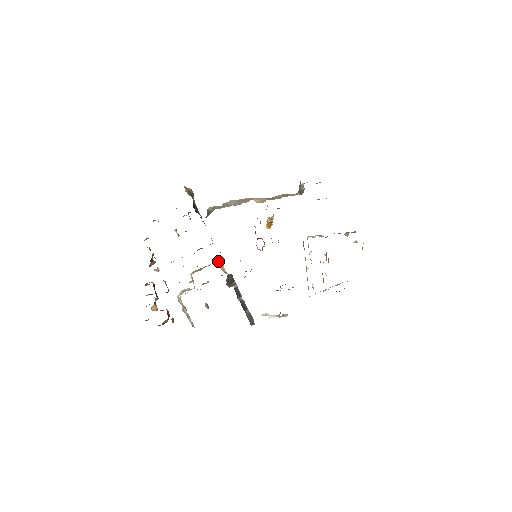
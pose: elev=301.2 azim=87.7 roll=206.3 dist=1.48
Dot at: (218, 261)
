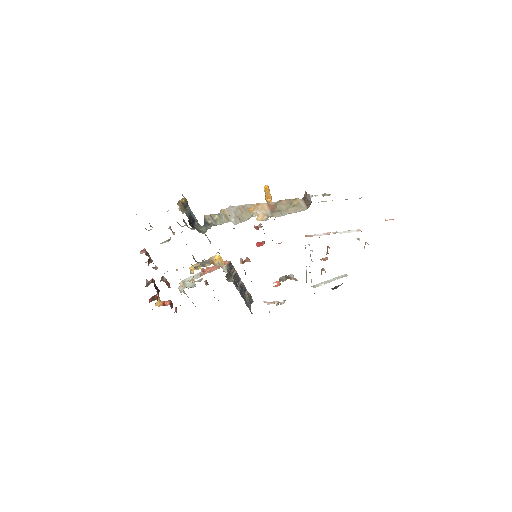
Dot at: (217, 256)
